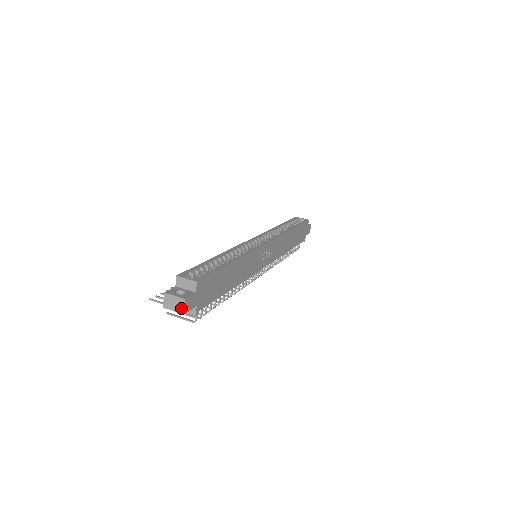
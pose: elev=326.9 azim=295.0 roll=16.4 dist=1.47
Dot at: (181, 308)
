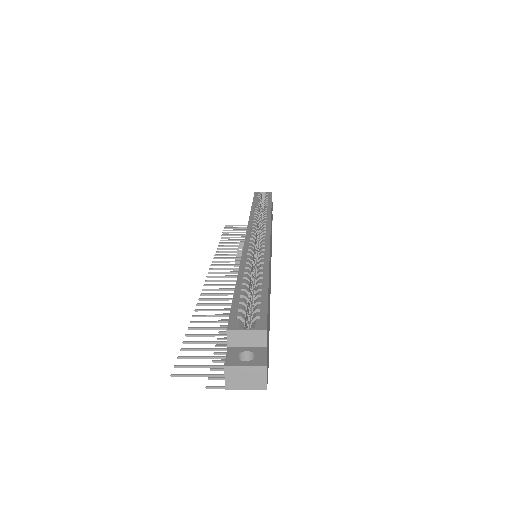
Dot at: (260, 382)
